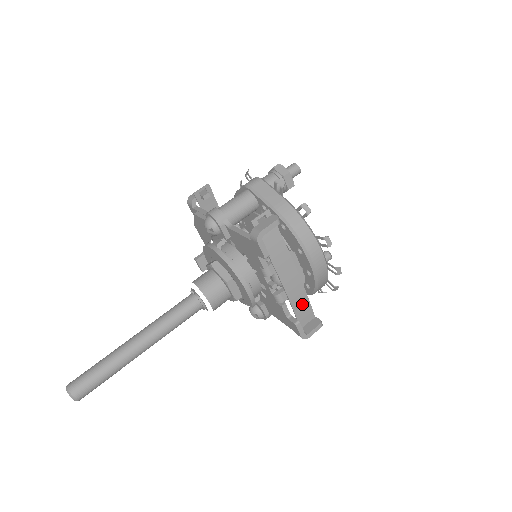
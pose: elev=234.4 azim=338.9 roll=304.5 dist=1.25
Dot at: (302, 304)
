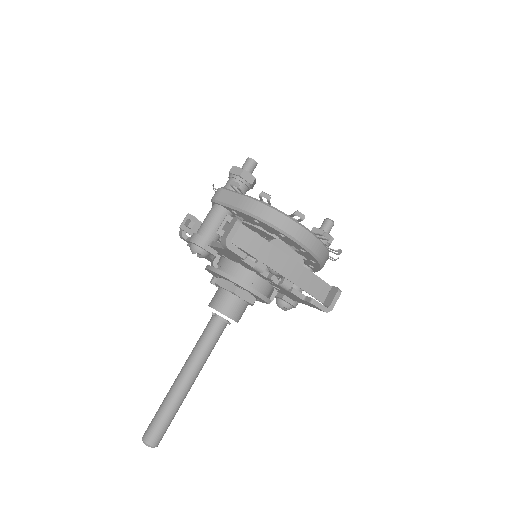
Dot at: (310, 281)
